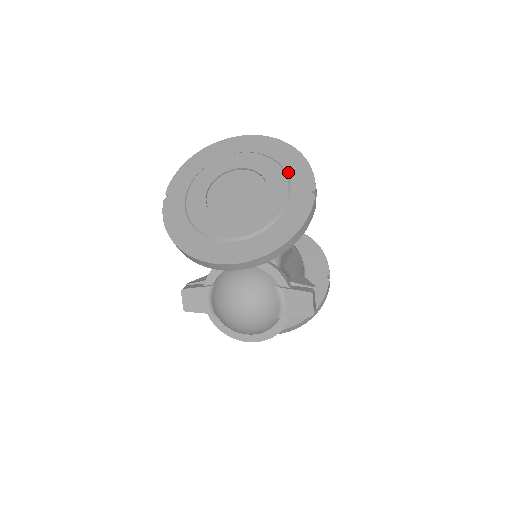
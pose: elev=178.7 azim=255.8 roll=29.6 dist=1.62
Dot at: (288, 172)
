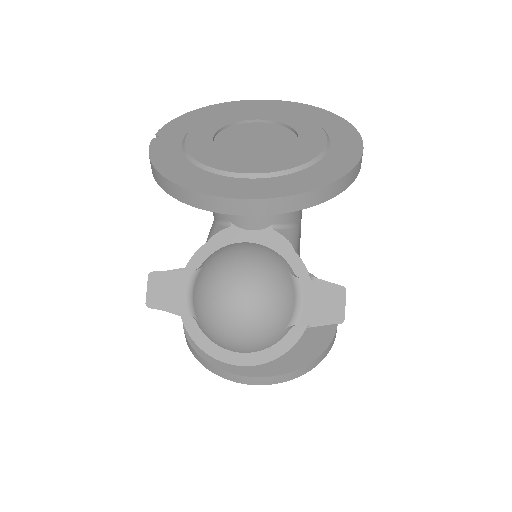
Dot at: (324, 127)
